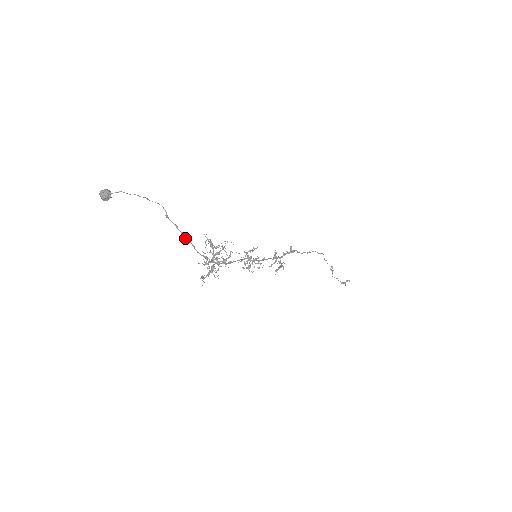
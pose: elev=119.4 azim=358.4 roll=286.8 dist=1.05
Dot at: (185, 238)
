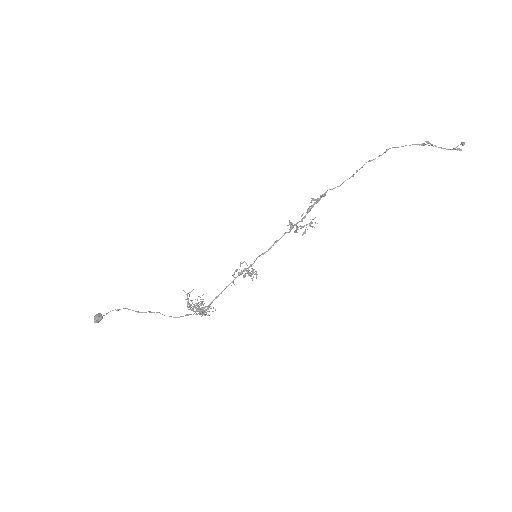
Dot at: (162, 314)
